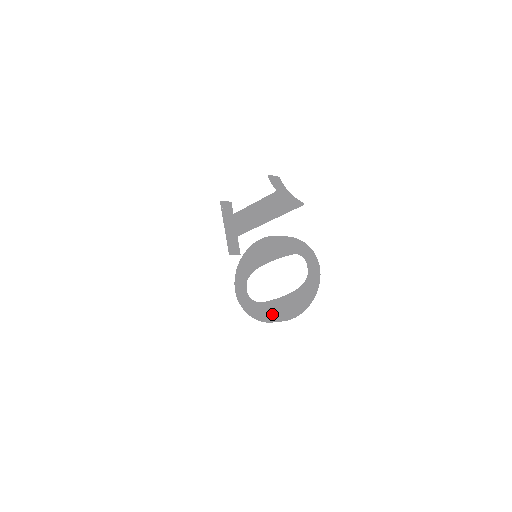
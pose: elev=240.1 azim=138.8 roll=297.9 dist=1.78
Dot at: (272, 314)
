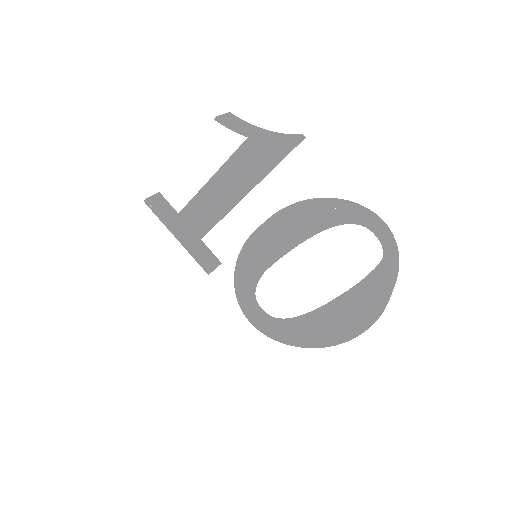
Dot at: (339, 331)
